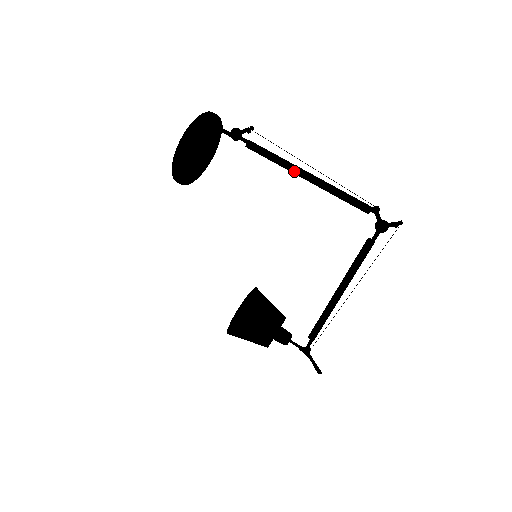
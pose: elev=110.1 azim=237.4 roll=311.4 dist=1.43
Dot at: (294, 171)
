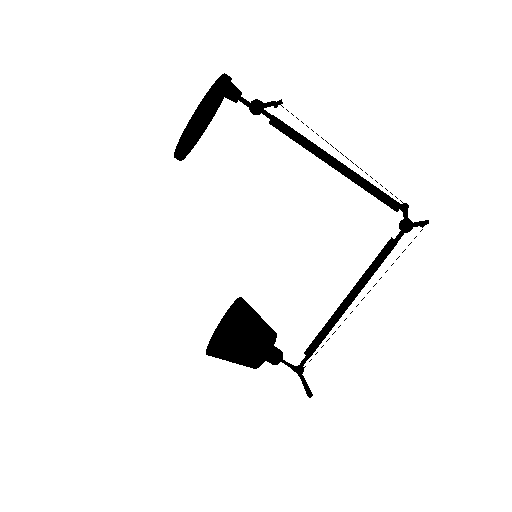
Dot at: (324, 157)
